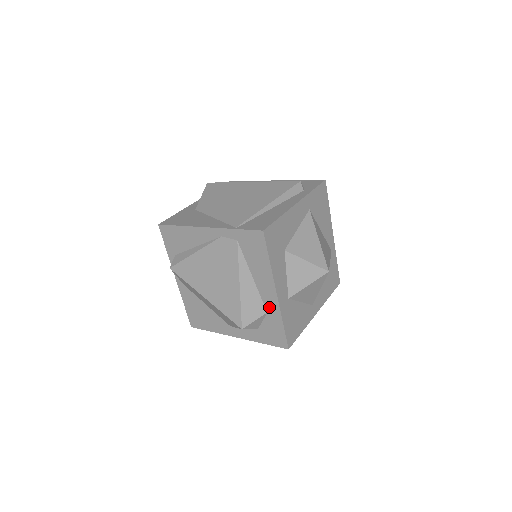
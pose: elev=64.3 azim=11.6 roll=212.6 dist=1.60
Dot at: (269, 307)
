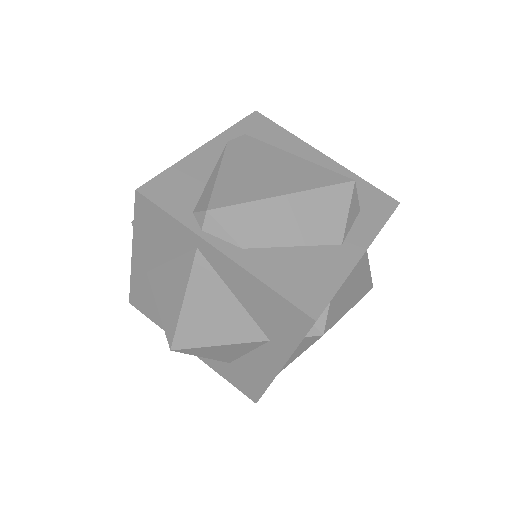
Dot at: occluded
